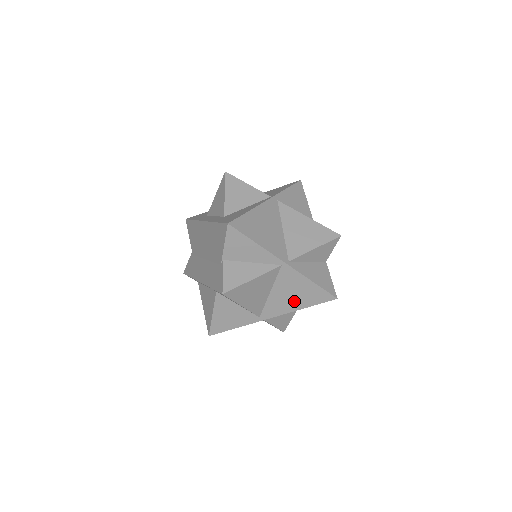
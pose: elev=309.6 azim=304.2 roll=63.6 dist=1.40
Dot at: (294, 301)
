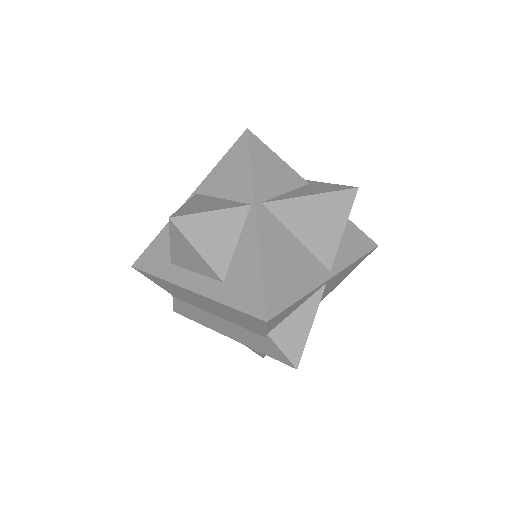
Dot at: (338, 282)
